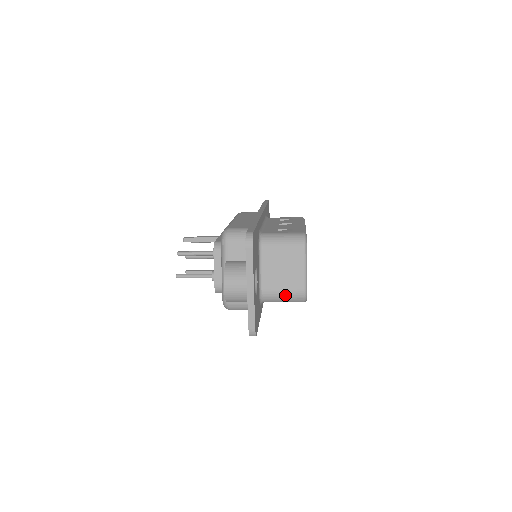
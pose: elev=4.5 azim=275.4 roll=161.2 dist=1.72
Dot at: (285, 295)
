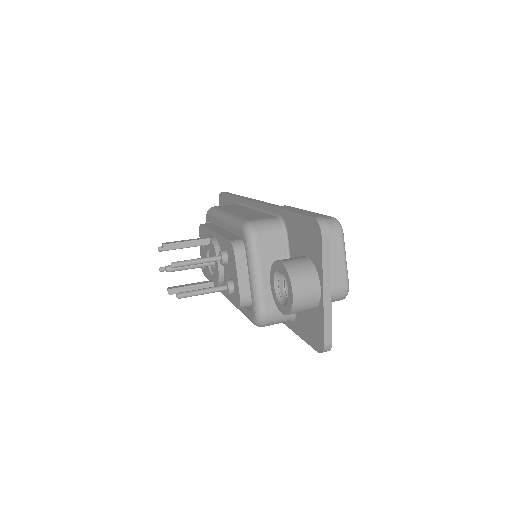
Dot at: occluded
